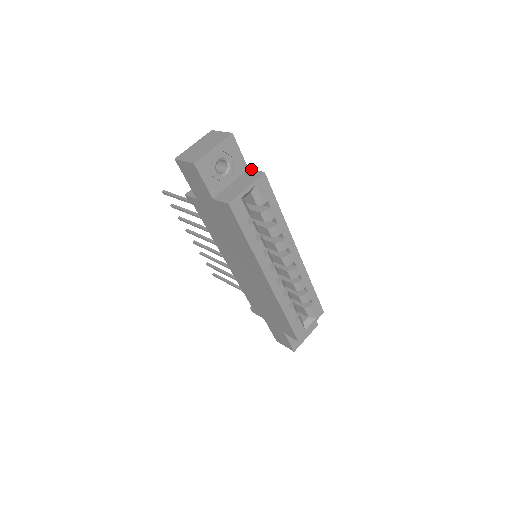
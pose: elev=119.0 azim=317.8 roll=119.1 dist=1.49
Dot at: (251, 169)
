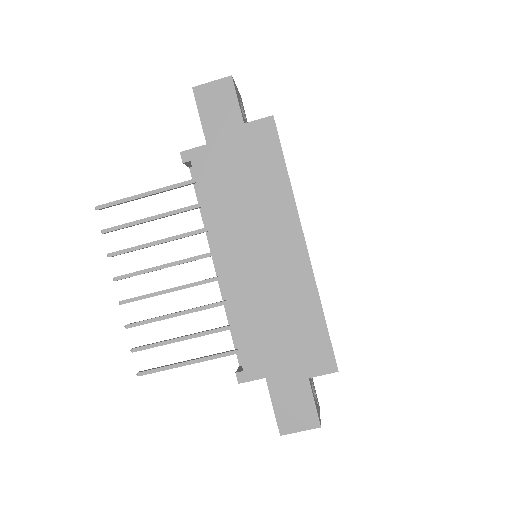
Dot at: occluded
